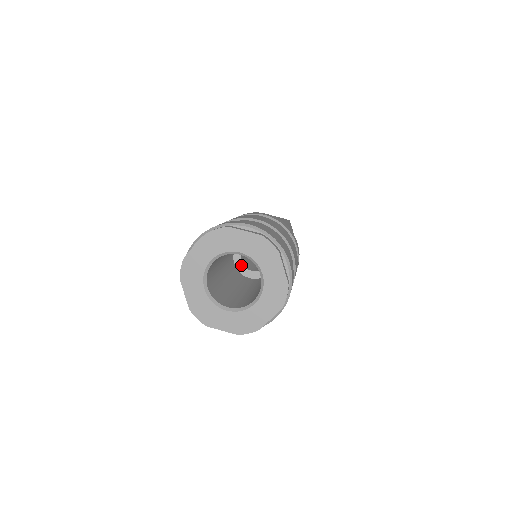
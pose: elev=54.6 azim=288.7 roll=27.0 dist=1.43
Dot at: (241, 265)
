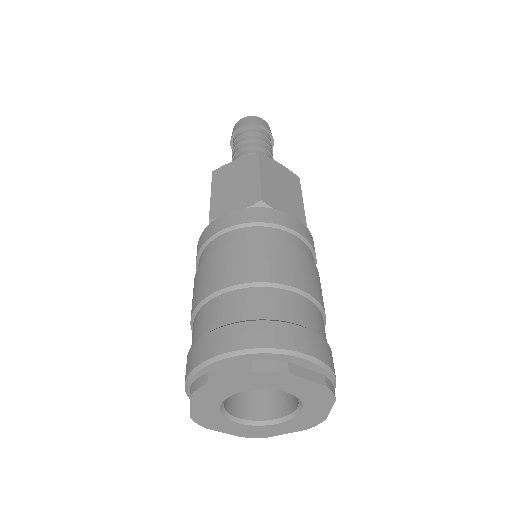
Dot at: occluded
